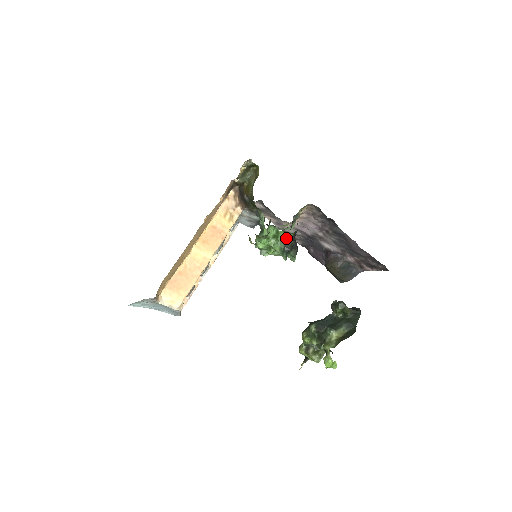
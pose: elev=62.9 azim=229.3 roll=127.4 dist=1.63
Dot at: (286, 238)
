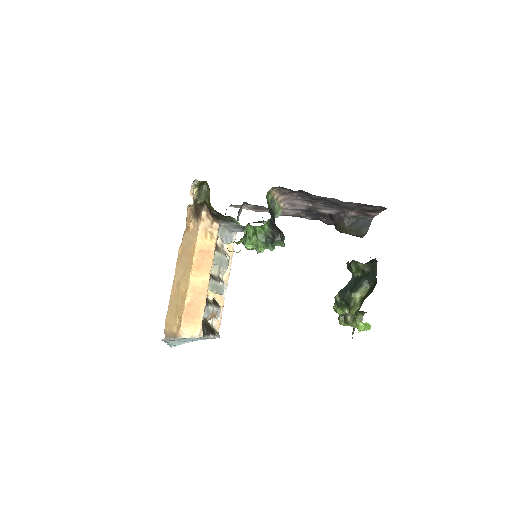
Dot at: (263, 230)
